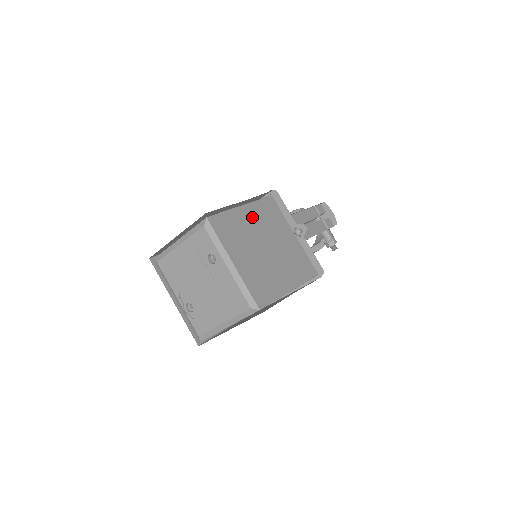
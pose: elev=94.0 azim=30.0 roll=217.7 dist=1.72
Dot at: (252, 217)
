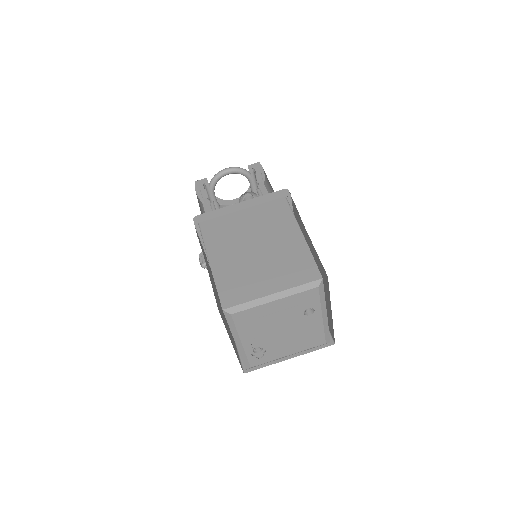
Dot at: occluded
